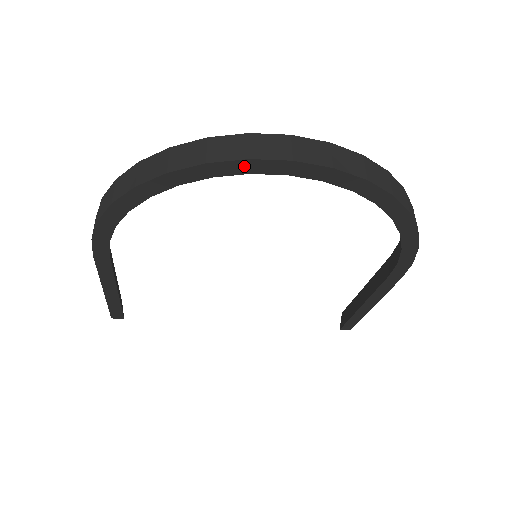
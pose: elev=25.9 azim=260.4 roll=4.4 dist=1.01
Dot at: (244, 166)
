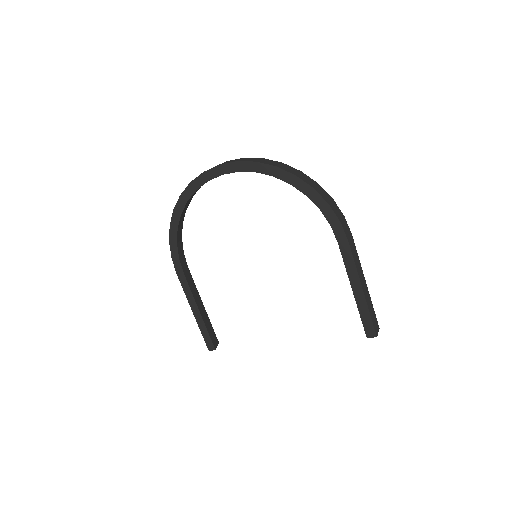
Dot at: (204, 177)
